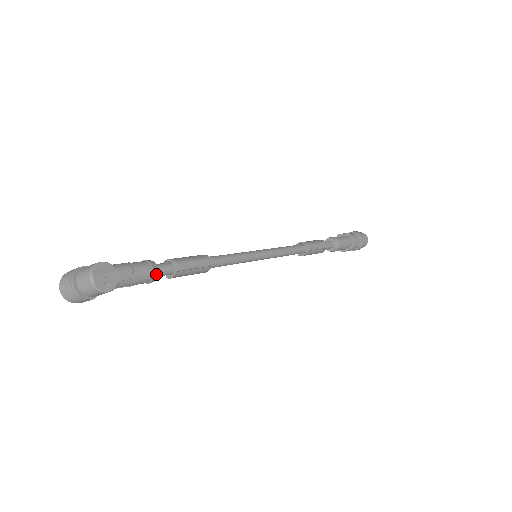
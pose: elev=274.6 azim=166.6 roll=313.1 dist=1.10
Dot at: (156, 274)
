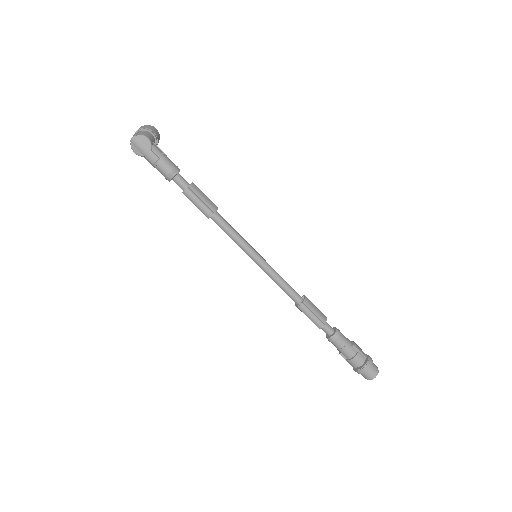
Dot at: (169, 178)
